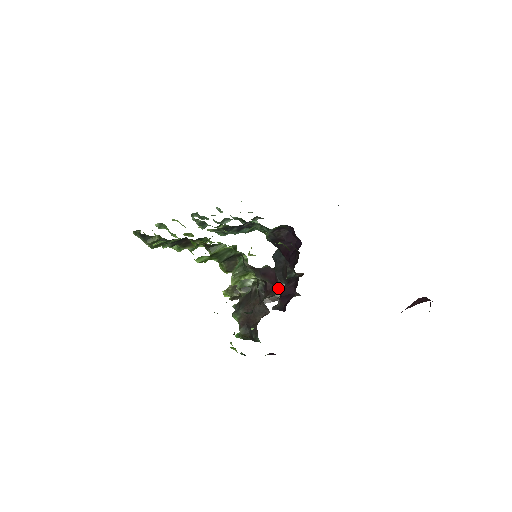
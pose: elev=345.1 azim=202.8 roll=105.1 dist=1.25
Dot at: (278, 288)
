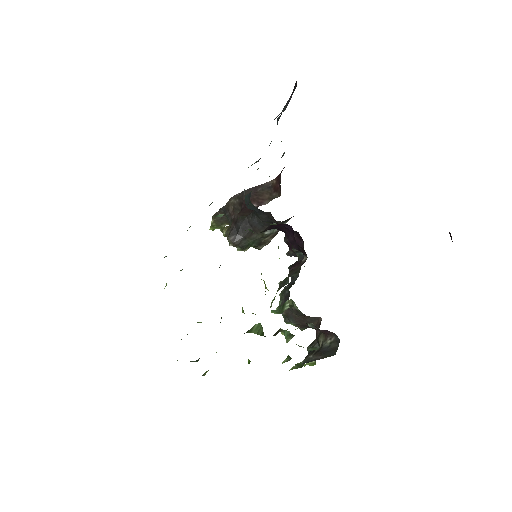
Dot at: (335, 335)
